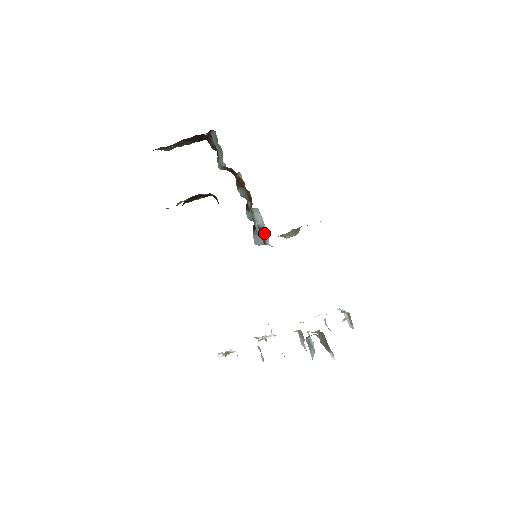
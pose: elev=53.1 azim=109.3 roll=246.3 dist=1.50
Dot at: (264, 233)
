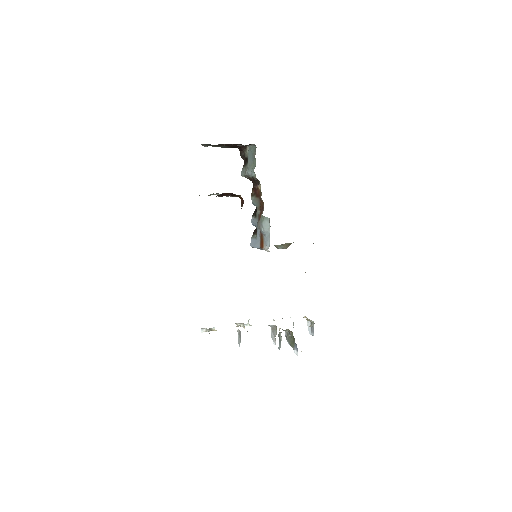
Dot at: (266, 239)
